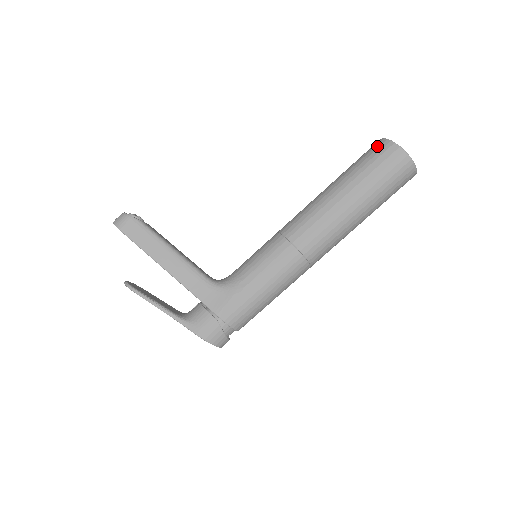
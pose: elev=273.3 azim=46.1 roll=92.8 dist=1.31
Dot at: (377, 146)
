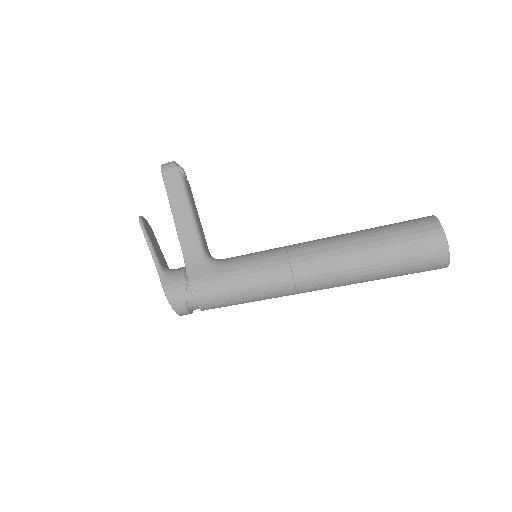
Dot at: (422, 218)
